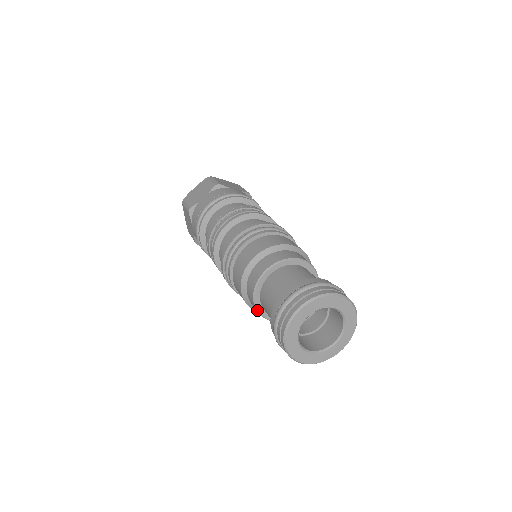
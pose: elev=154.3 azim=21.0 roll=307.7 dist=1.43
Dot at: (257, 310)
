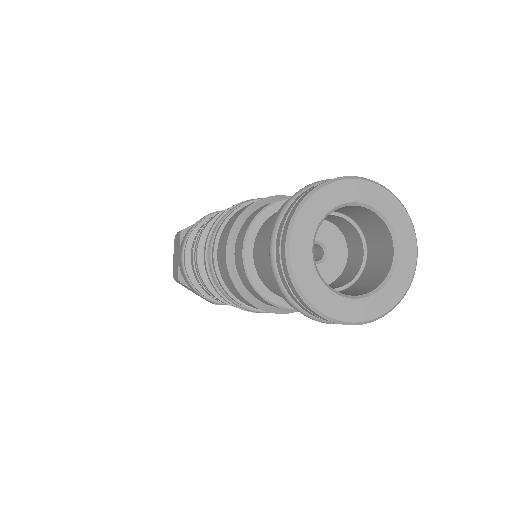
Dot at: (283, 308)
